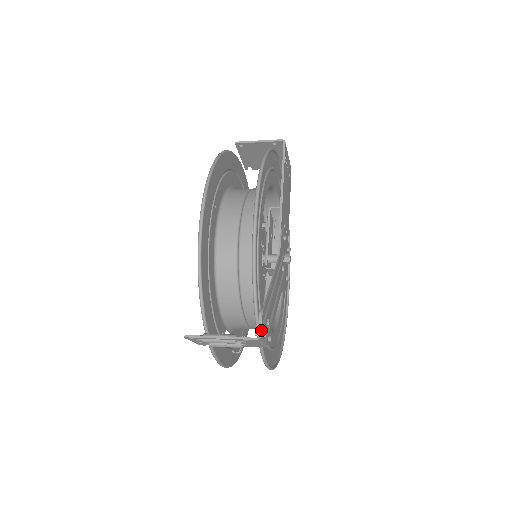
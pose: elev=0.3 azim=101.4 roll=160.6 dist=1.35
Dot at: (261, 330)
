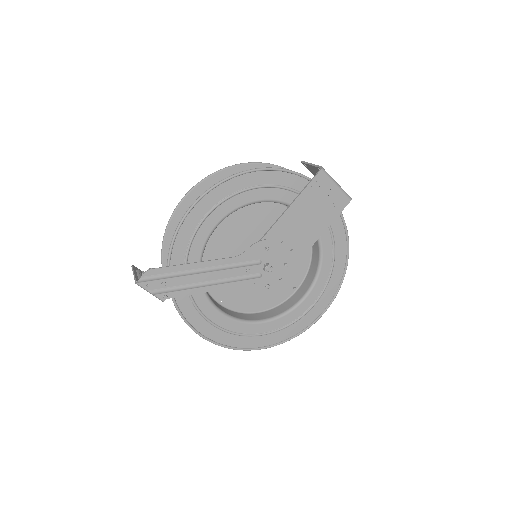
Dot at: (139, 279)
